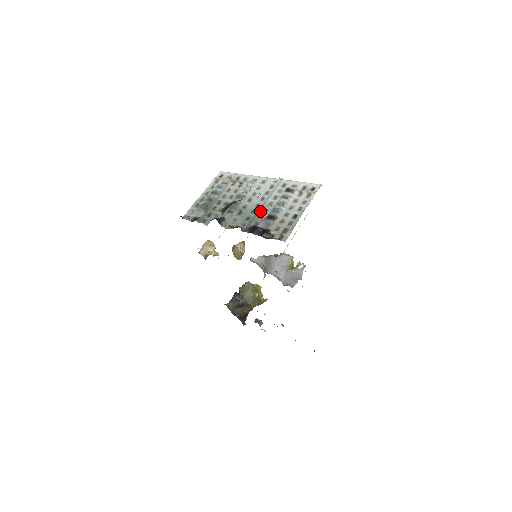
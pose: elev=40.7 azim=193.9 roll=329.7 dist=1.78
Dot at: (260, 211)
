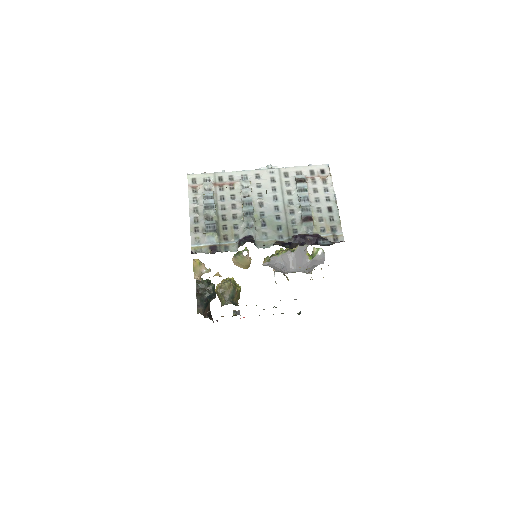
Dot at: (287, 214)
